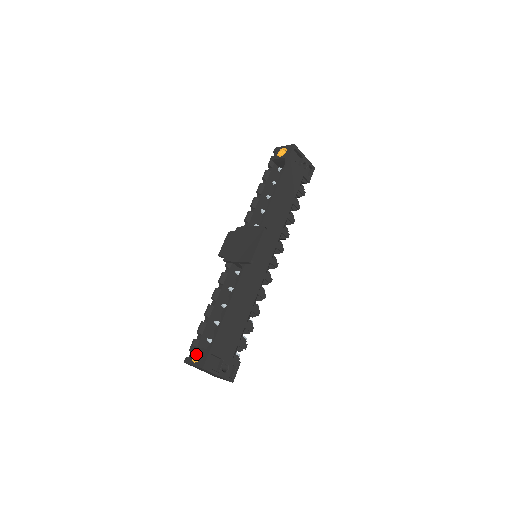
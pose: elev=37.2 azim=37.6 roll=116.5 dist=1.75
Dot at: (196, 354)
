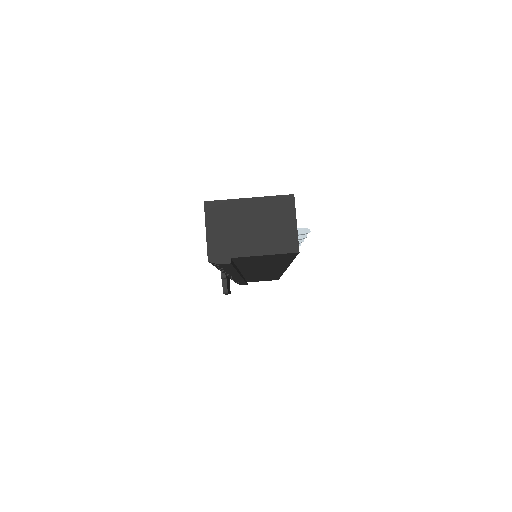
Dot at: occluded
